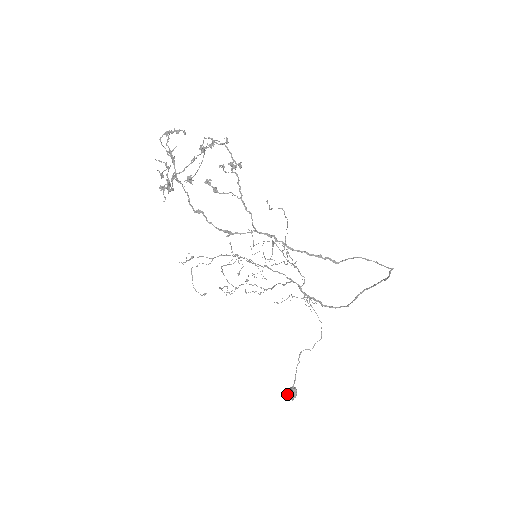
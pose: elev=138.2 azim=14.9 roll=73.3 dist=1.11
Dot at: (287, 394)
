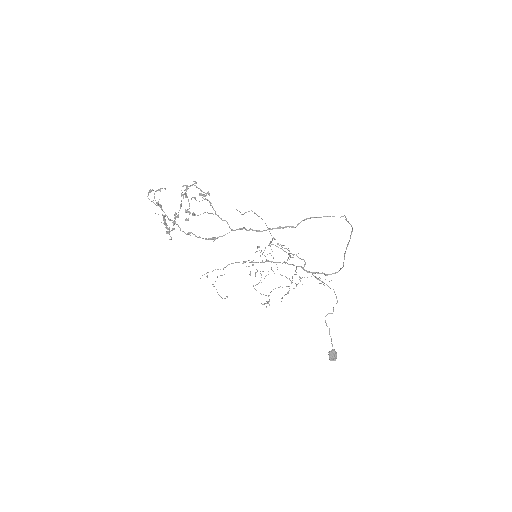
Dot at: (329, 357)
